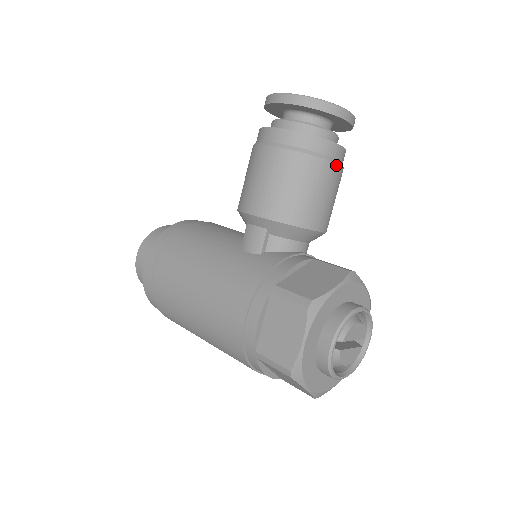
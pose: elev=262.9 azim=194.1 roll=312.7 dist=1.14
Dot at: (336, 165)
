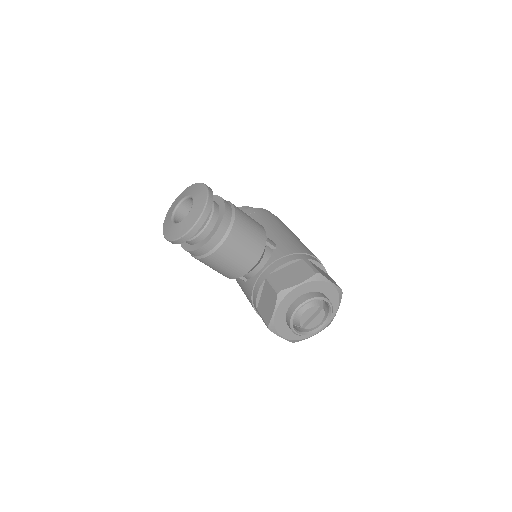
Dot at: (222, 245)
